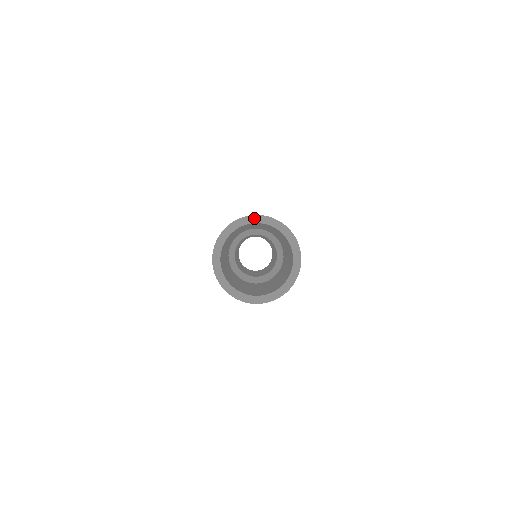
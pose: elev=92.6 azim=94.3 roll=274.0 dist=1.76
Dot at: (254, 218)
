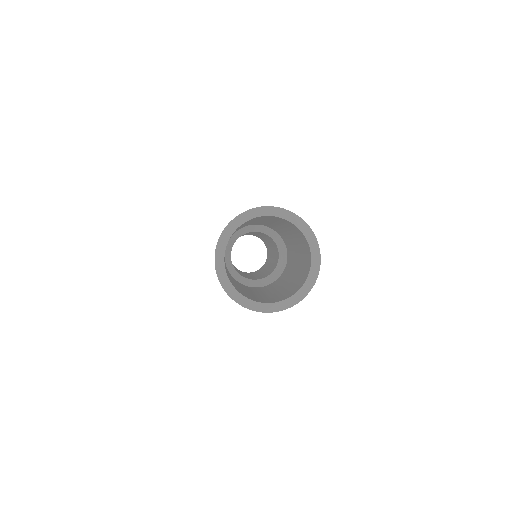
Dot at: (258, 211)
